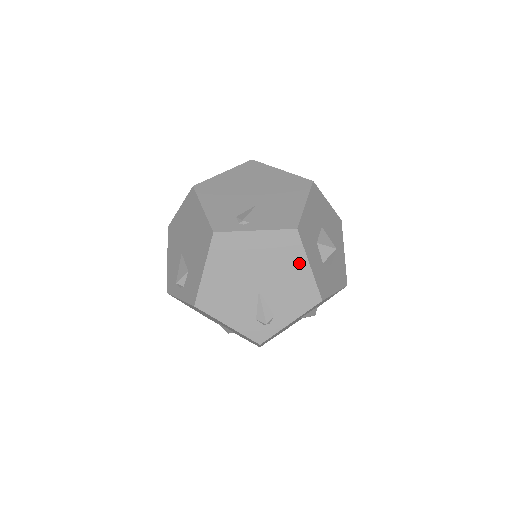
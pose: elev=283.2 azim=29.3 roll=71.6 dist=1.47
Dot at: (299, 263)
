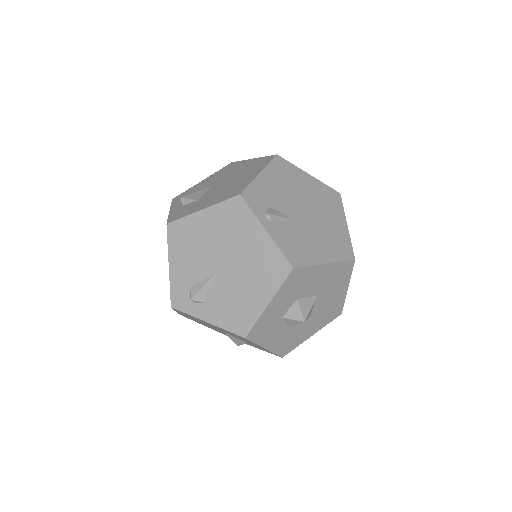
Dot at: (264, 292)
